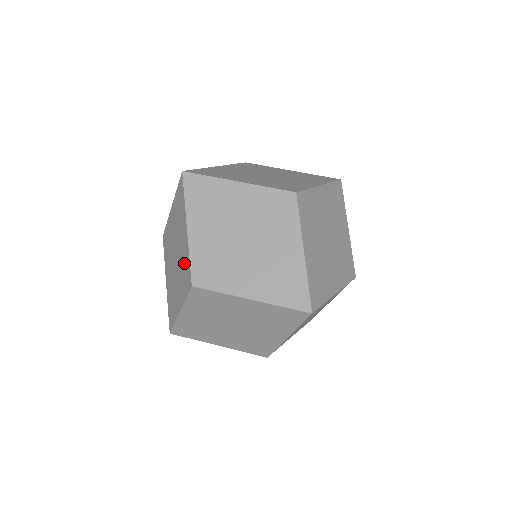
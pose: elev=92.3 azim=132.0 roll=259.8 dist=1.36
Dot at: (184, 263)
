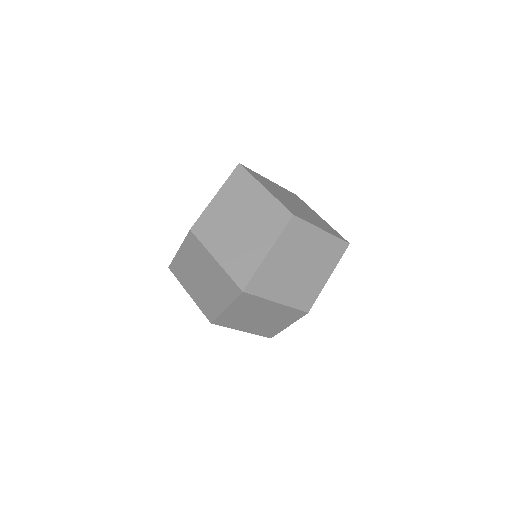
Dot at: occluded
